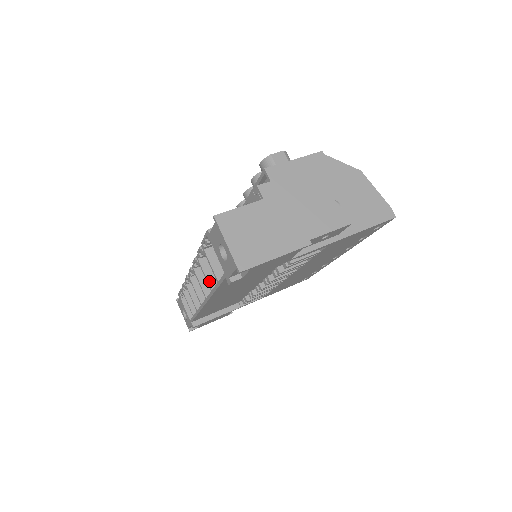
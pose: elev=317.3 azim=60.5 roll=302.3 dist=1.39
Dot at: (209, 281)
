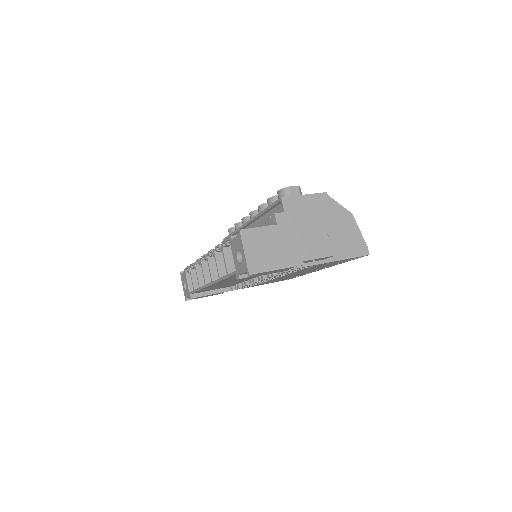
Dot at: (219, 270)
